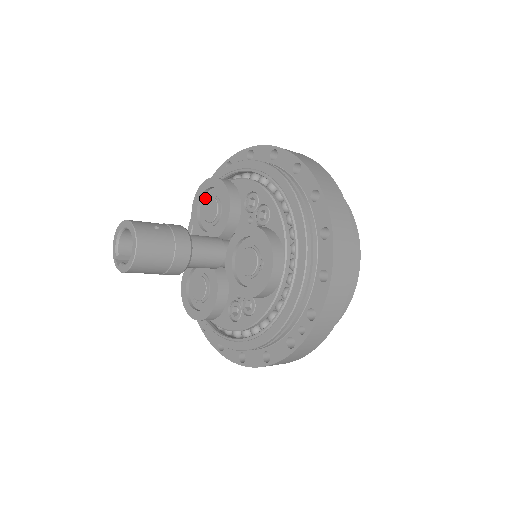
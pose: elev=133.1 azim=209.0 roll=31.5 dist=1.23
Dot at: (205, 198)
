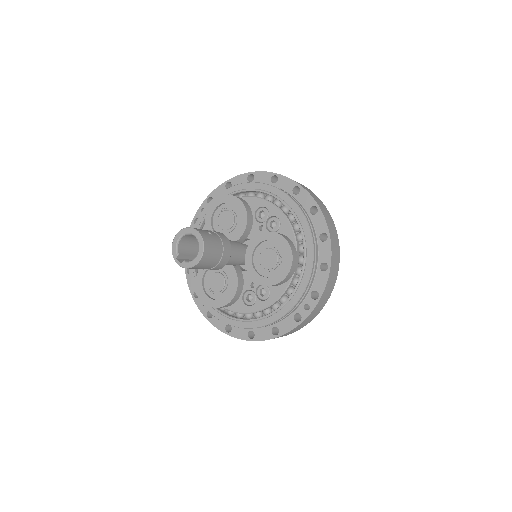
Dot at: (218, 211)
